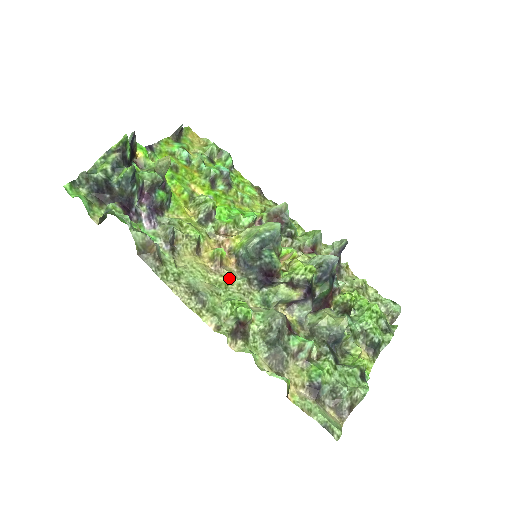
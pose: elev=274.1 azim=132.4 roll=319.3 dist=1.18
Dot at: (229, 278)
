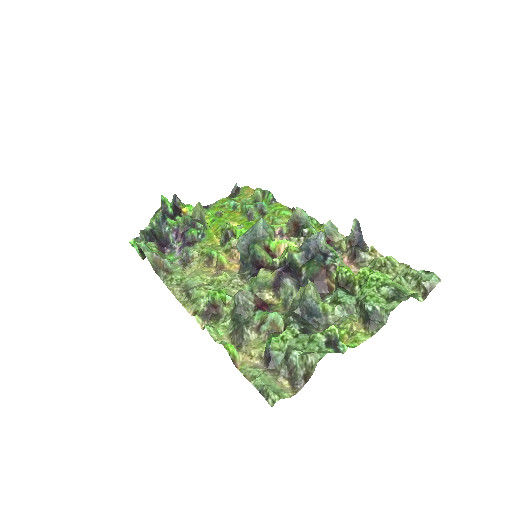
Dot at: (223, 276)
